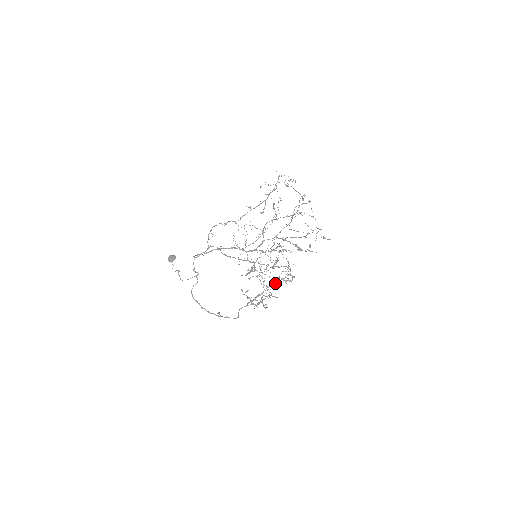
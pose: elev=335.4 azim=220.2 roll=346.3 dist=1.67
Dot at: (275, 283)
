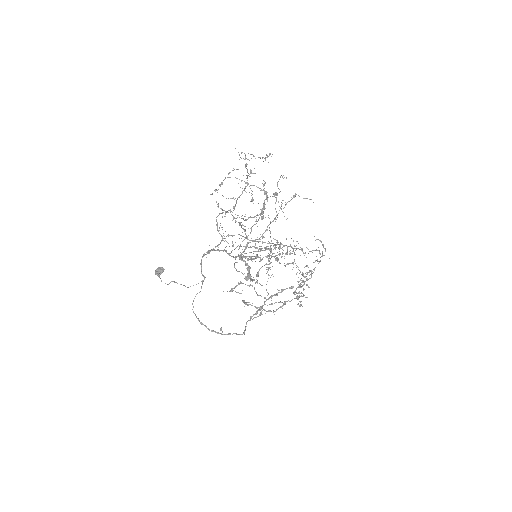
Dot at: (277, 293)
